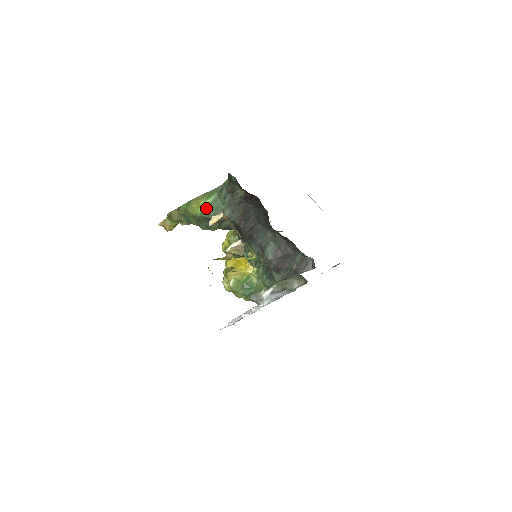
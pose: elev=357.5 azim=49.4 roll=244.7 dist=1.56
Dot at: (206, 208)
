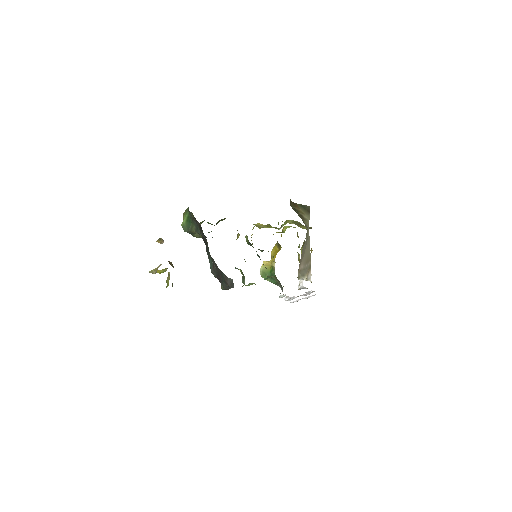
Dot at: (185, 222)
